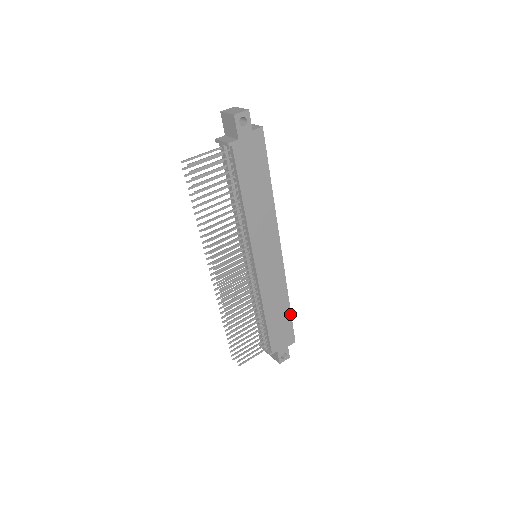
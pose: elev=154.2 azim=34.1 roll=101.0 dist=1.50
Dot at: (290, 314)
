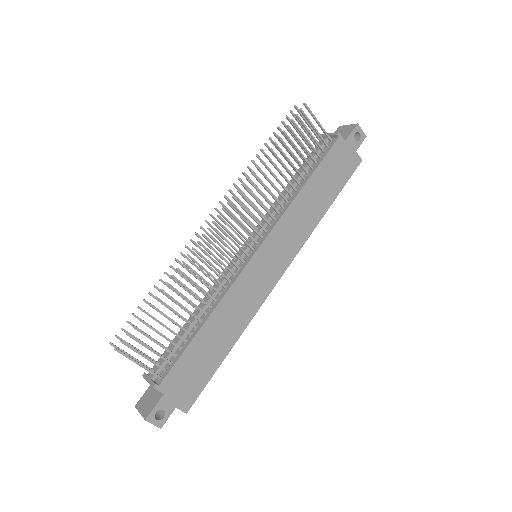
Dot at: (220, 363)
